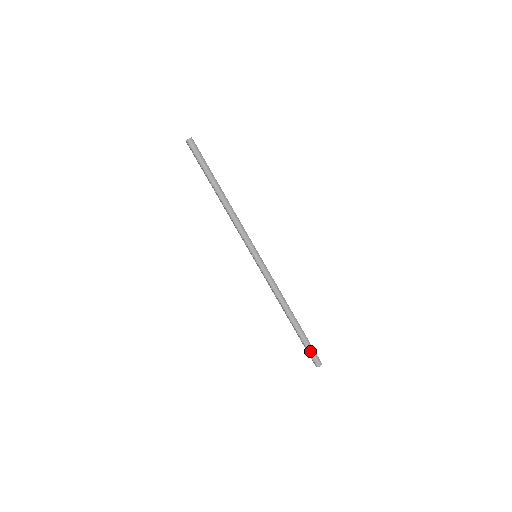
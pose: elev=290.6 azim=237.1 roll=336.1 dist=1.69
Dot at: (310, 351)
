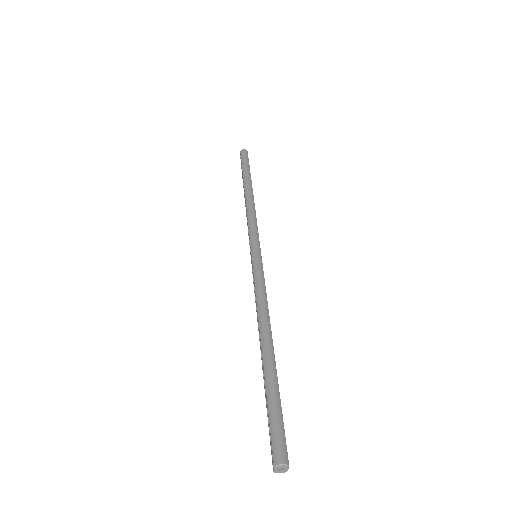
Dot at: (273, 420)
